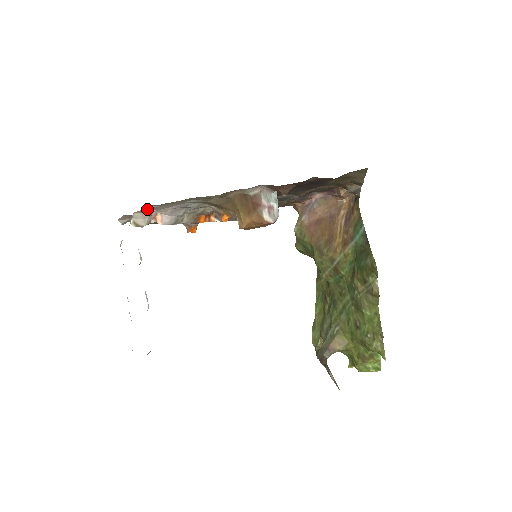
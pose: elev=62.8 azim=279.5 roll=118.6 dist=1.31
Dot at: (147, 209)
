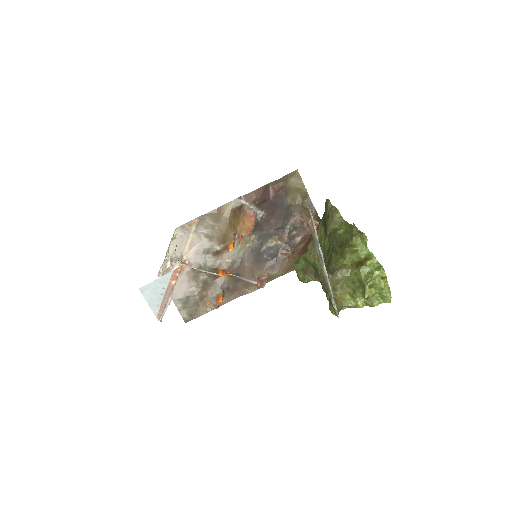
Dot at: (176, 243)
